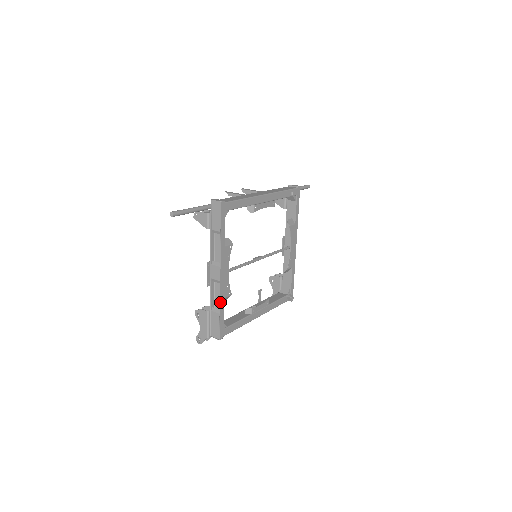
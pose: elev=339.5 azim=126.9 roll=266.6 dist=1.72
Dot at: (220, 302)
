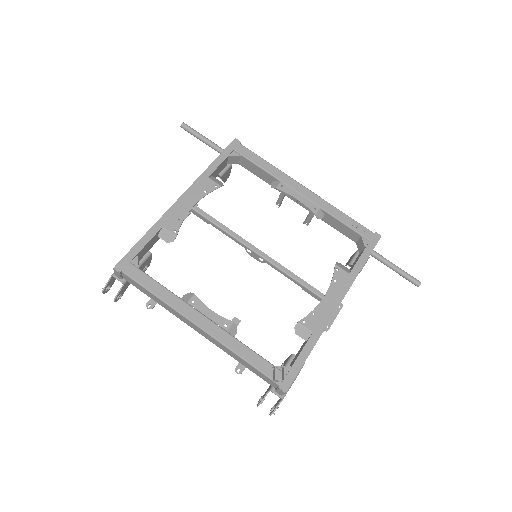
Dot at: (155, 225)
